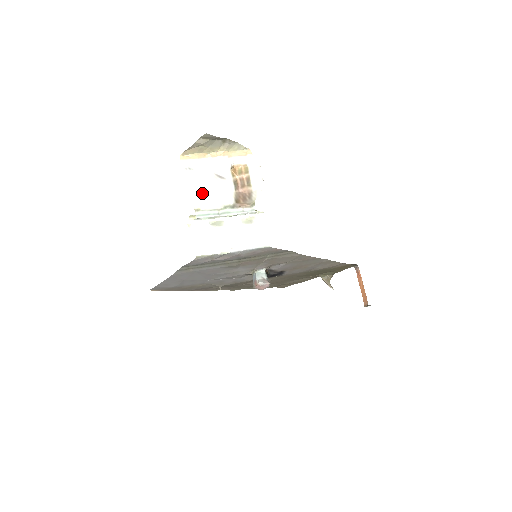
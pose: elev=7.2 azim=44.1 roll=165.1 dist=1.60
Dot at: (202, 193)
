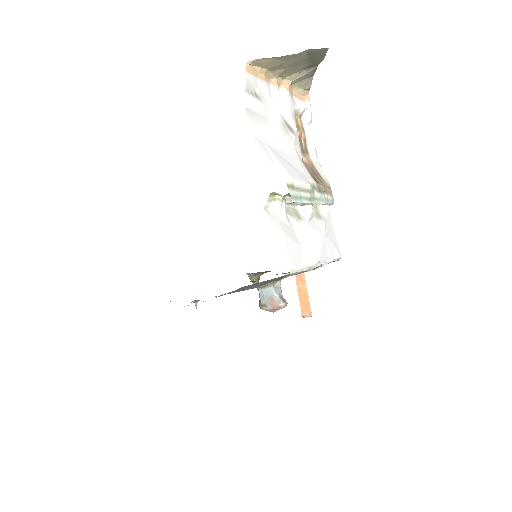
Dot at: (278, 151)
